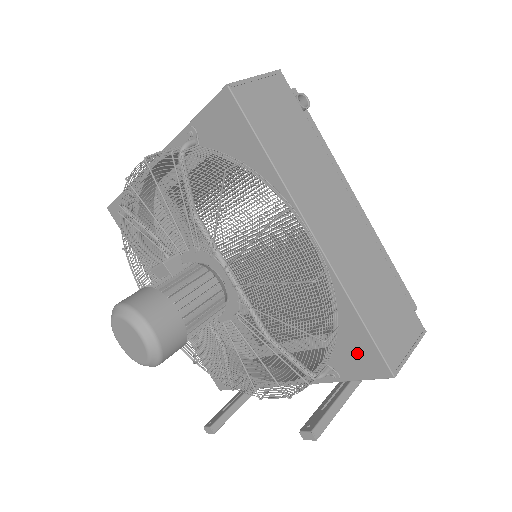
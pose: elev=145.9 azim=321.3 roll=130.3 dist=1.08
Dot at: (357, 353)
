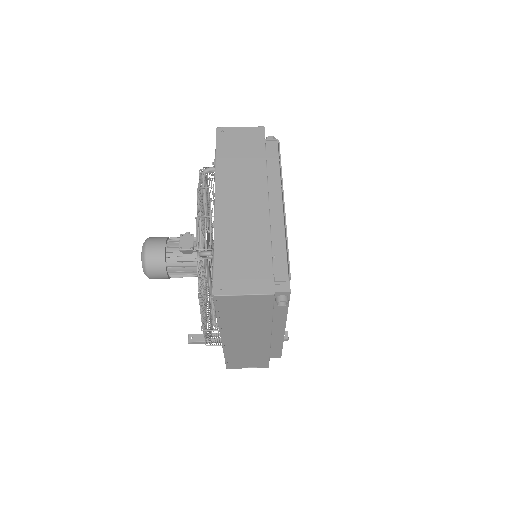
Dot at: occluded
